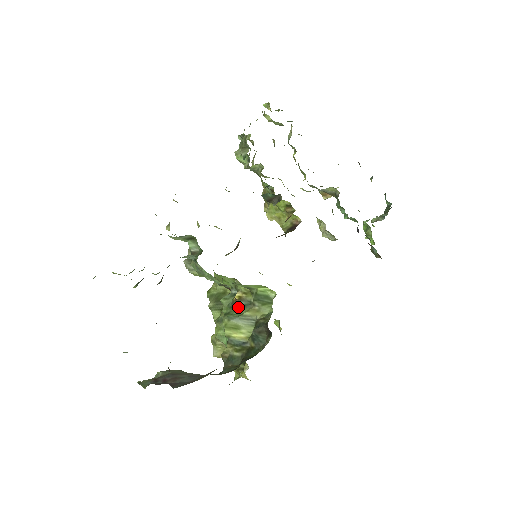
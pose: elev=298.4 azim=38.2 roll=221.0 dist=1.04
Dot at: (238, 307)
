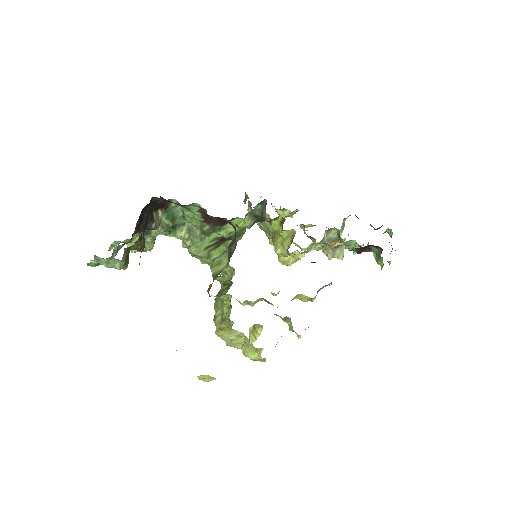
Dot at: occluded
